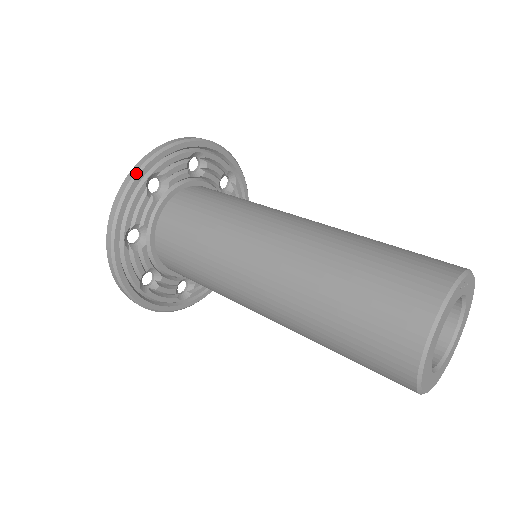
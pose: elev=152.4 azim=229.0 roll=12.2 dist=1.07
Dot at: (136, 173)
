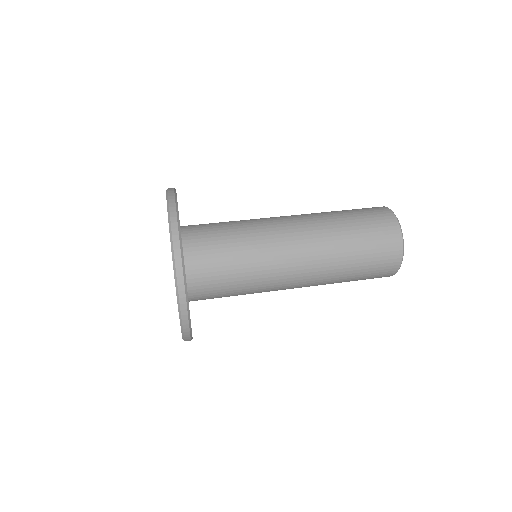
Dot at: (187, 304)
